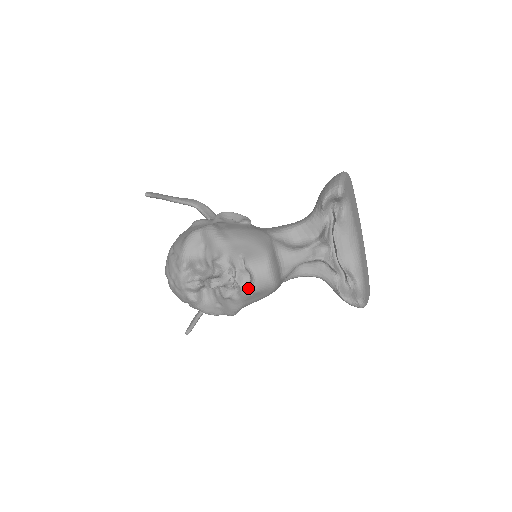
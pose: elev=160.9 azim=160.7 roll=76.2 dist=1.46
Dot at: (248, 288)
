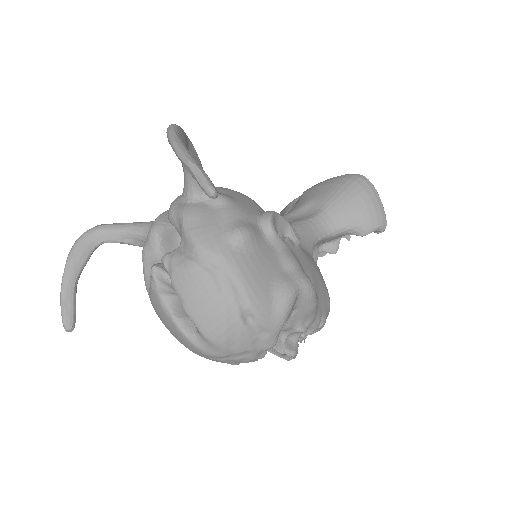
Dot at: occluded
